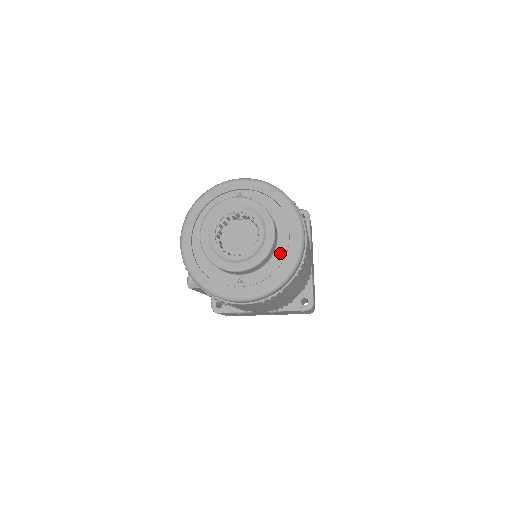
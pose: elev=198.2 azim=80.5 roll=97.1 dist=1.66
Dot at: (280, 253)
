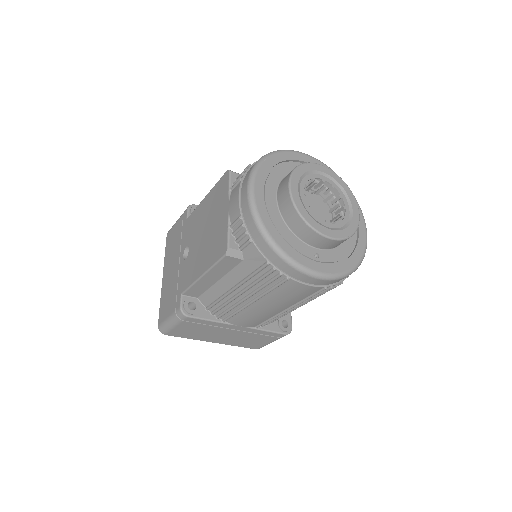
Dot at: (350, 239)
